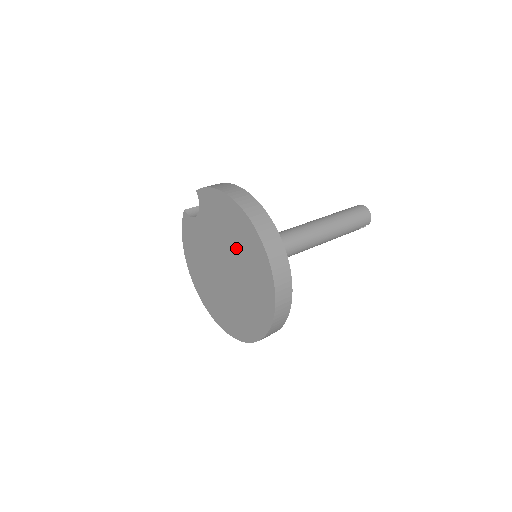
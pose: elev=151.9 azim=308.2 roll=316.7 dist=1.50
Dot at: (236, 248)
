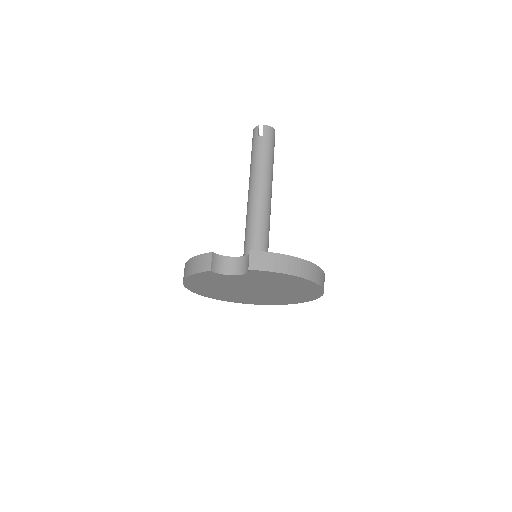
Dot at: (285, 289)
